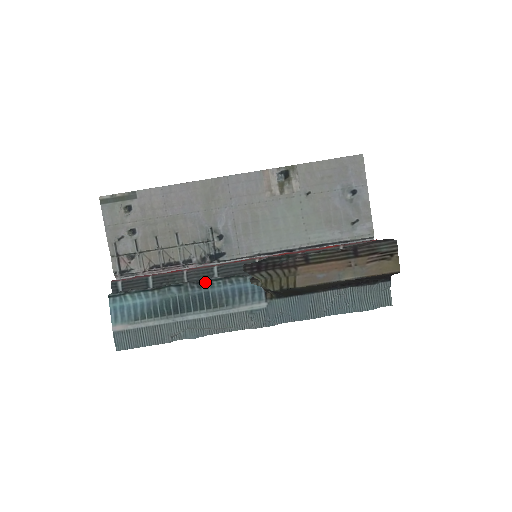
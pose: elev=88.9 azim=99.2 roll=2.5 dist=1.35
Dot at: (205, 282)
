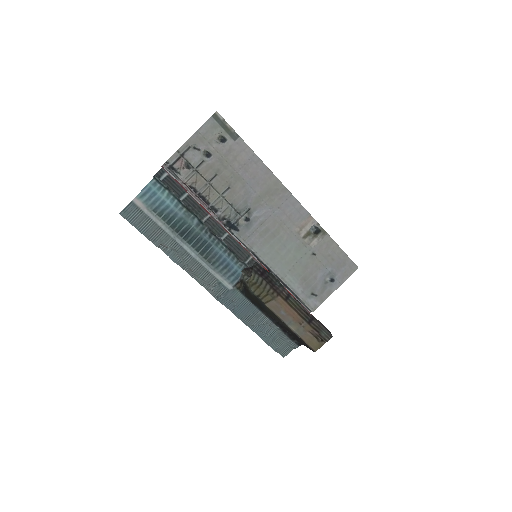
Dot at: (216, 238)
